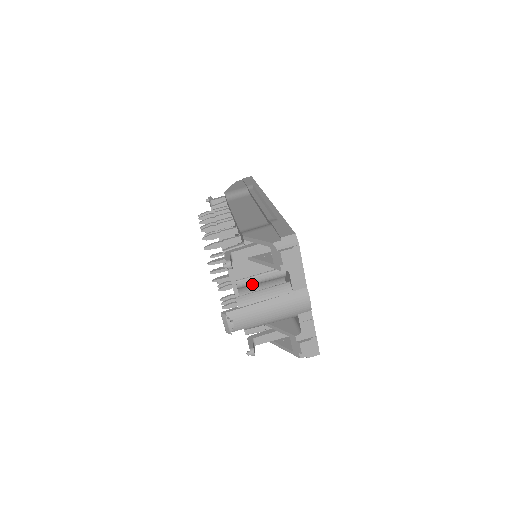
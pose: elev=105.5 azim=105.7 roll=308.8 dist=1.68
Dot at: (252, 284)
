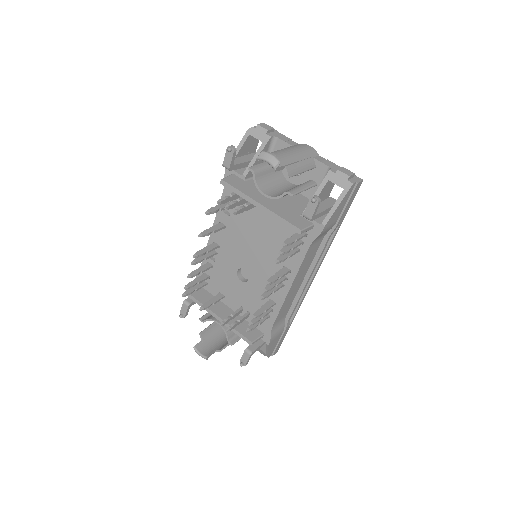
Dot at: (262, 171)
